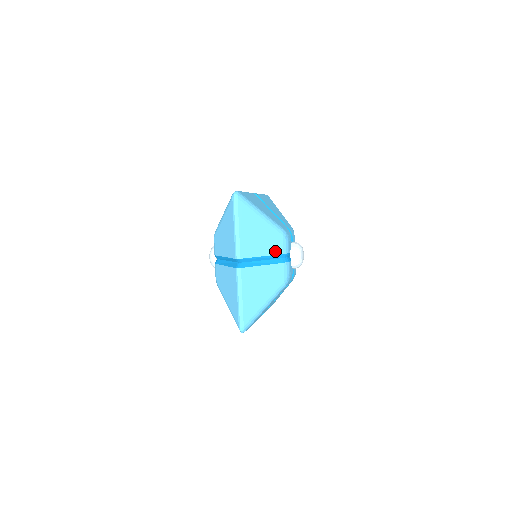
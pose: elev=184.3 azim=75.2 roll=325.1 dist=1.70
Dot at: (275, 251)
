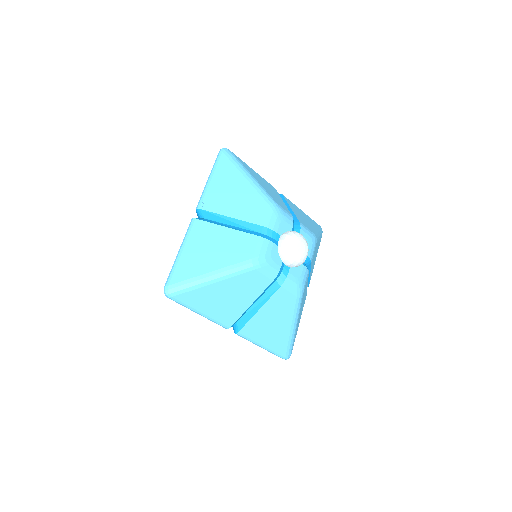
Dot at: (261, 288)
